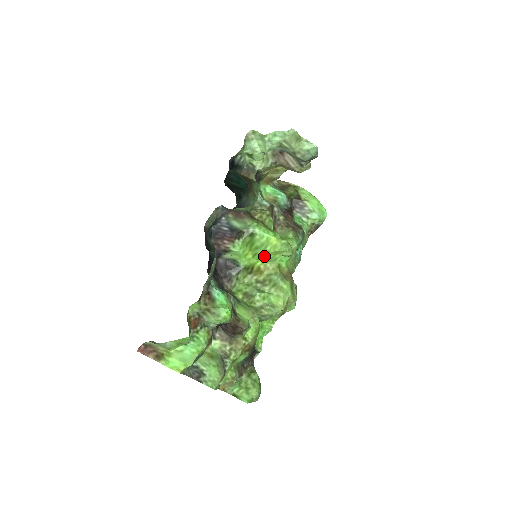
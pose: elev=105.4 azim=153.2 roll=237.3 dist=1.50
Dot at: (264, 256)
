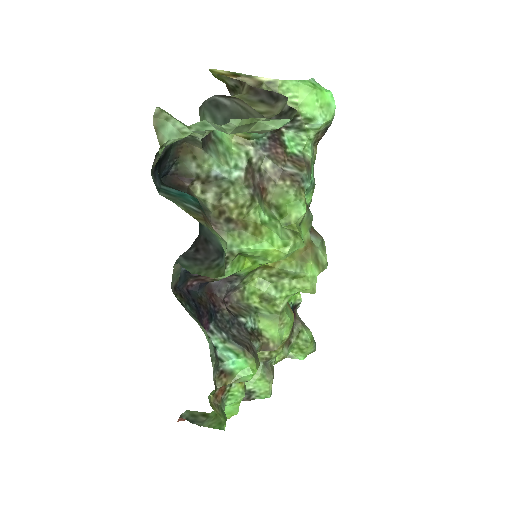
Dot at: (267, 263)
